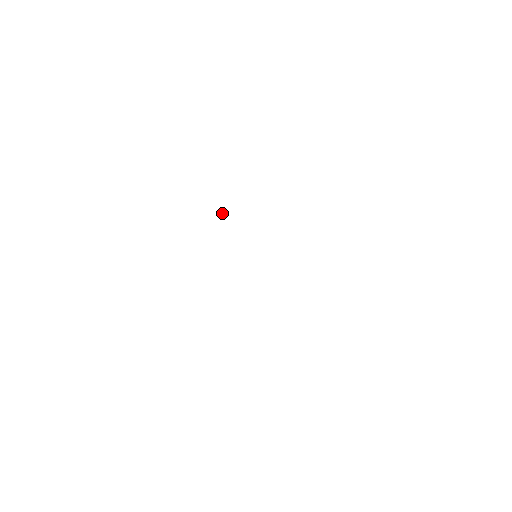
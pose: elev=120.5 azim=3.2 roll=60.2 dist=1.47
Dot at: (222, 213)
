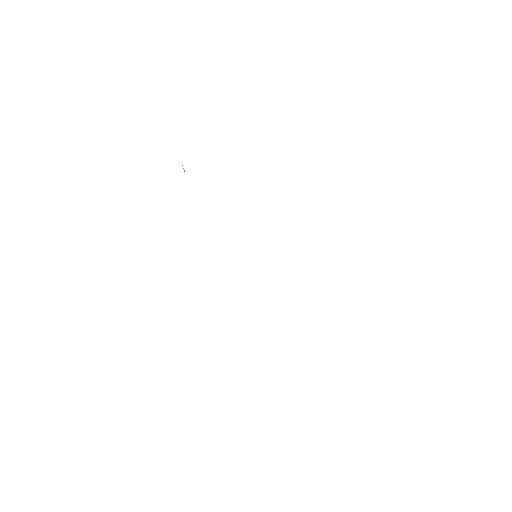
Dot at: occluded
